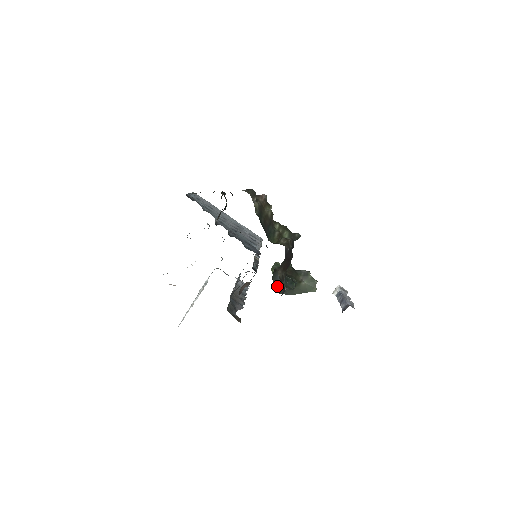
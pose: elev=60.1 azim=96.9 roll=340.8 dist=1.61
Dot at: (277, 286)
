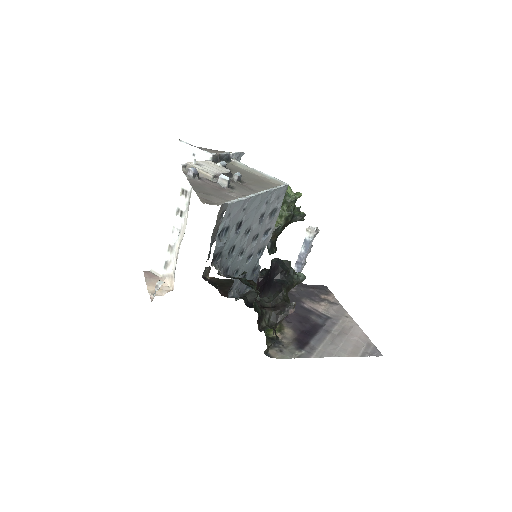
Dot at: occluded
